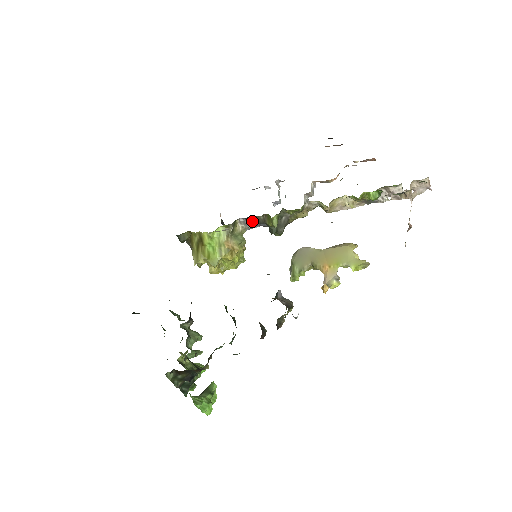
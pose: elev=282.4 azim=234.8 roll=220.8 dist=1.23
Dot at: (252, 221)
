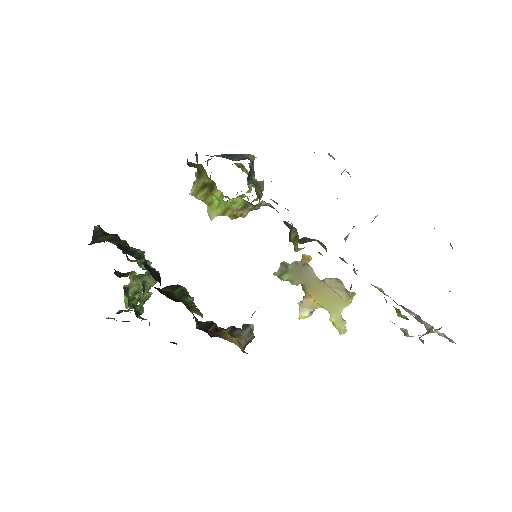
Dot at: occluded
